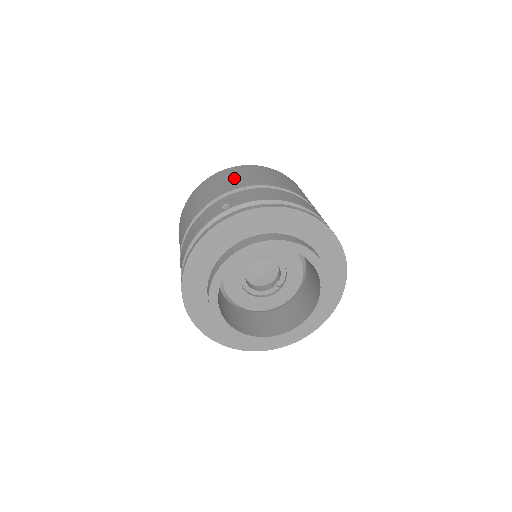
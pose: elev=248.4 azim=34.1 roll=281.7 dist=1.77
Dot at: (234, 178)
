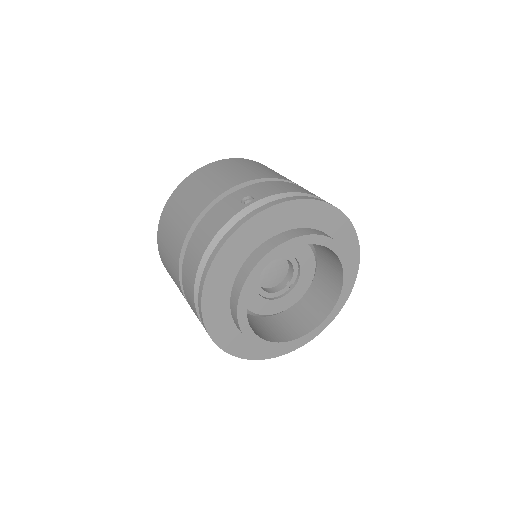
Dot at: (234, 171)
